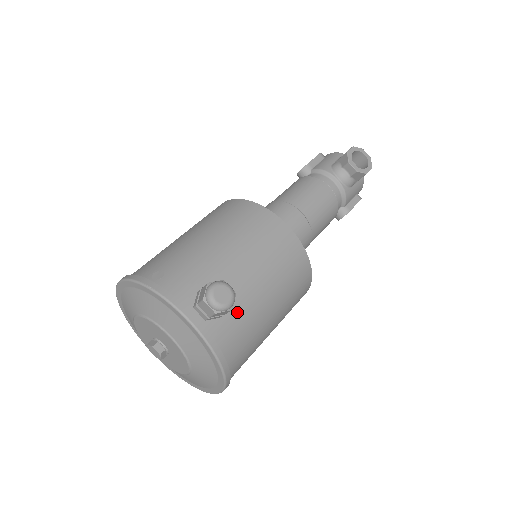
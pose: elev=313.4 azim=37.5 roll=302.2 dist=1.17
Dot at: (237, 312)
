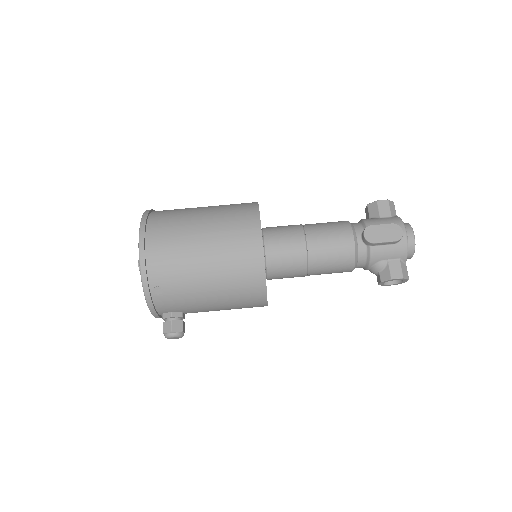
Dot at: occluded
